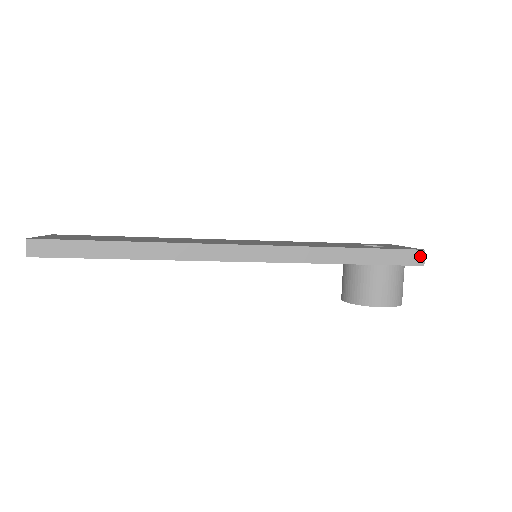
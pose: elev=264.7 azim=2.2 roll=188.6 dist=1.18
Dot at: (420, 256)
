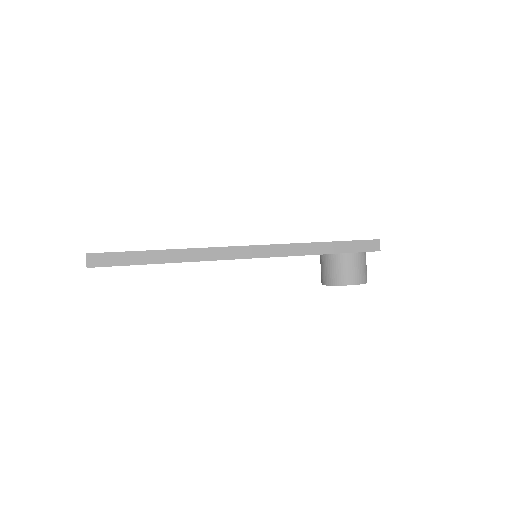
Dot at: (377, 244)
